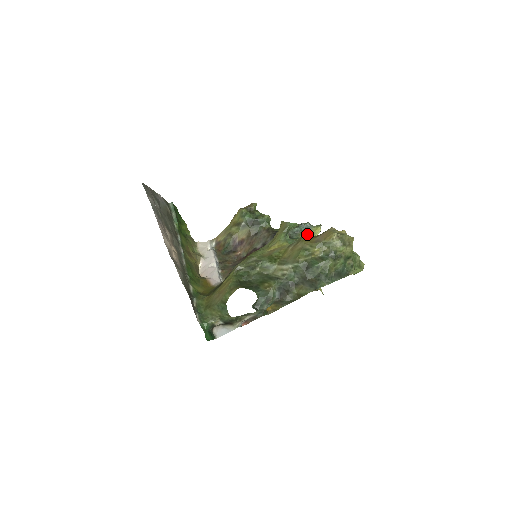
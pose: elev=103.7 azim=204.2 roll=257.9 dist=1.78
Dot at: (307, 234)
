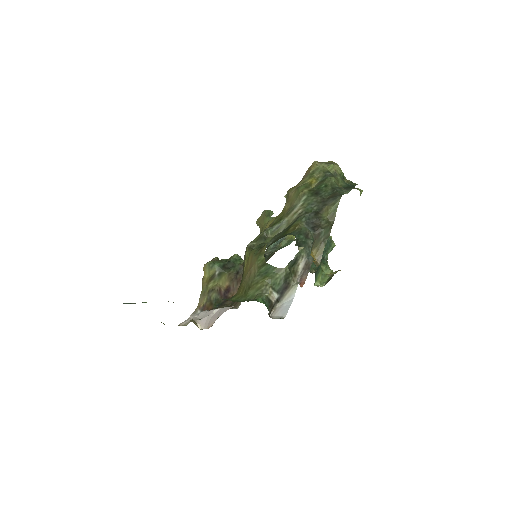
Dot at: (286, 240)
